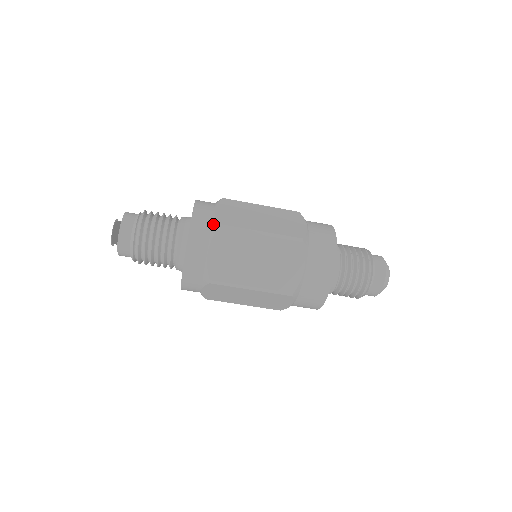
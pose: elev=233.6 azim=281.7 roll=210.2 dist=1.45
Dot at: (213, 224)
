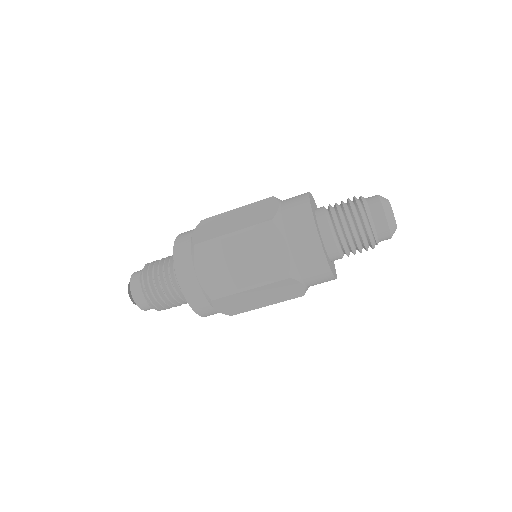
Dot at: (191, 247)
